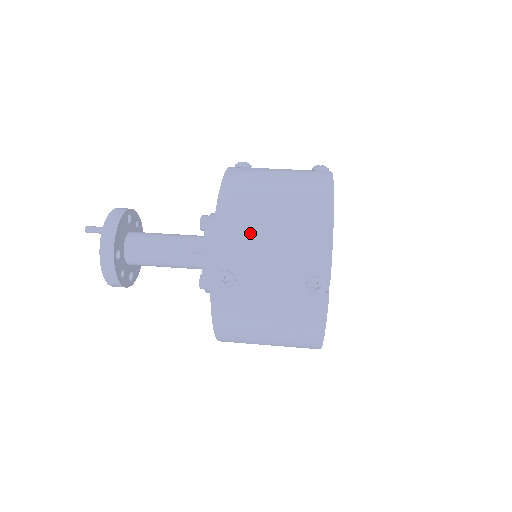
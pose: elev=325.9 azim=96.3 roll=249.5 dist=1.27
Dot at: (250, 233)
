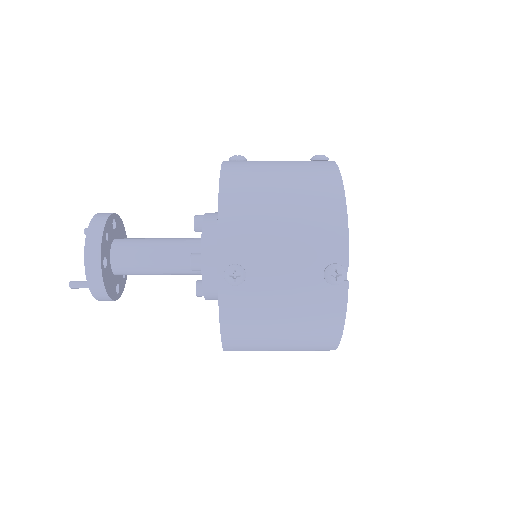
Dot at: occluded
